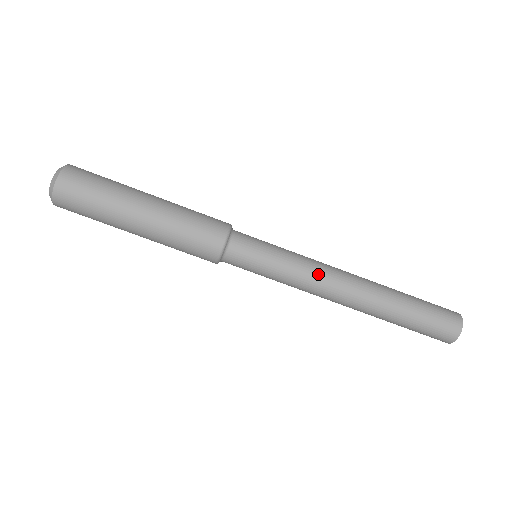
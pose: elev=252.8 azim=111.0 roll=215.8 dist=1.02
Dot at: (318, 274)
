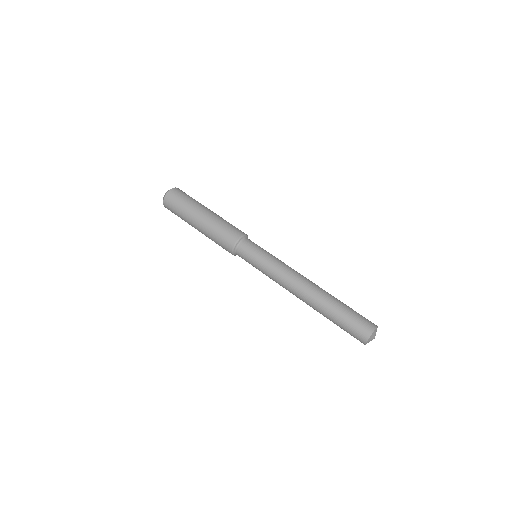
Dot at: (284, 274)
